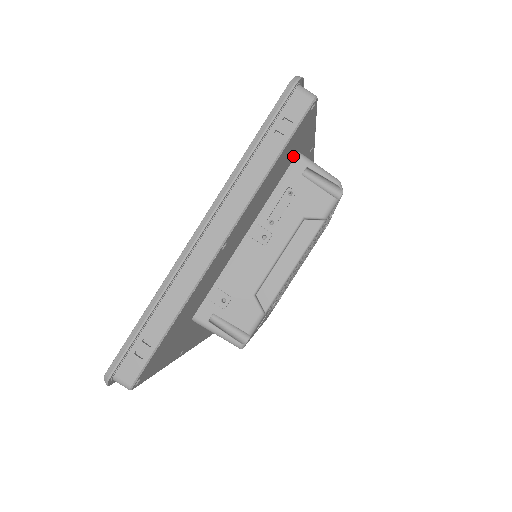
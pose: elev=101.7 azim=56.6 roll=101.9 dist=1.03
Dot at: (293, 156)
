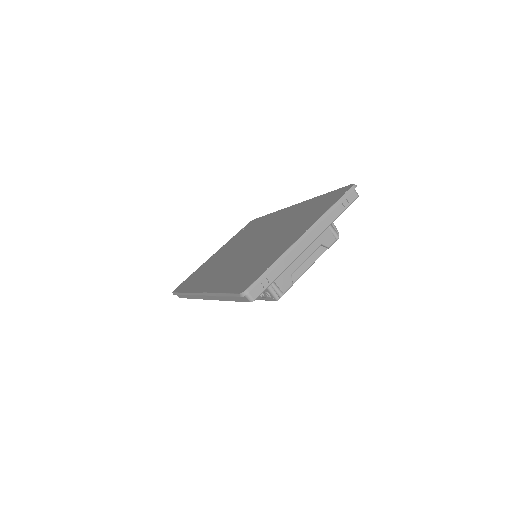
Dot at: occluded
